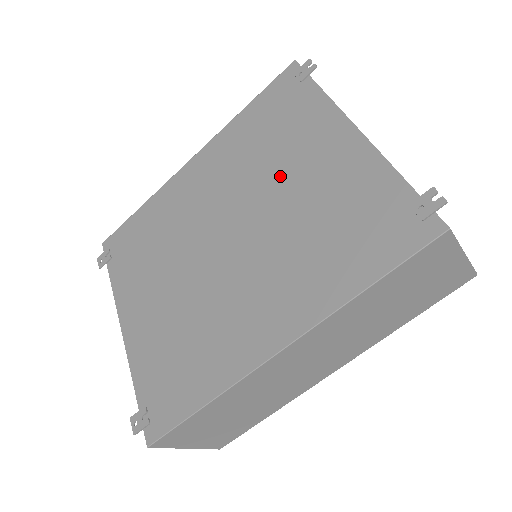
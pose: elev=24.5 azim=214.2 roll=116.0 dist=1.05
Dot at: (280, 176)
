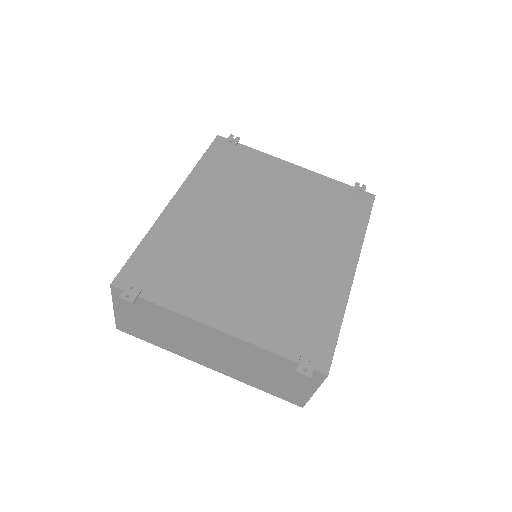
Dot at: (270, 193)
